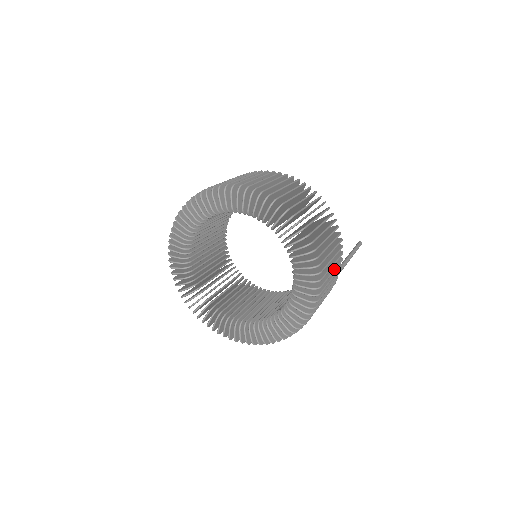
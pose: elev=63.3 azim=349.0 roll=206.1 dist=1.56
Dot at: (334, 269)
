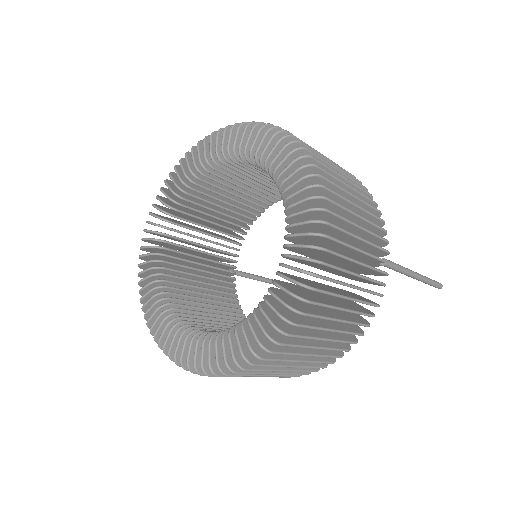
Dot at: occluded
